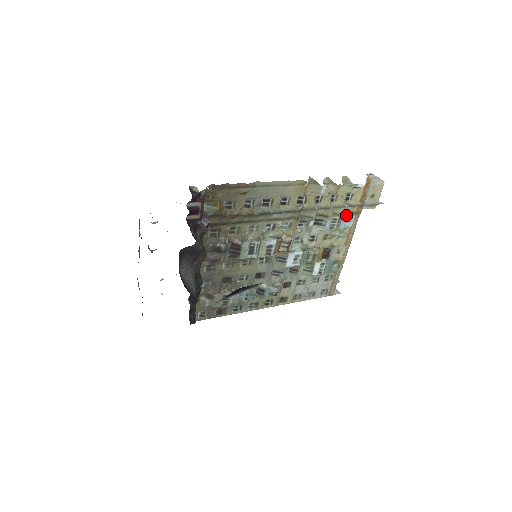
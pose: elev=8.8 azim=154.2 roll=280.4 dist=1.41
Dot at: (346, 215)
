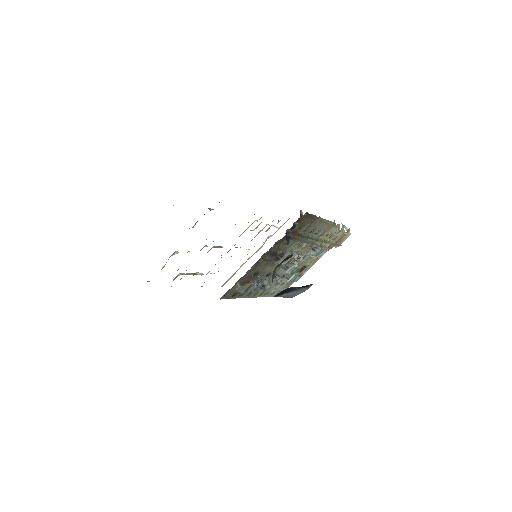
Dot at: occluded
